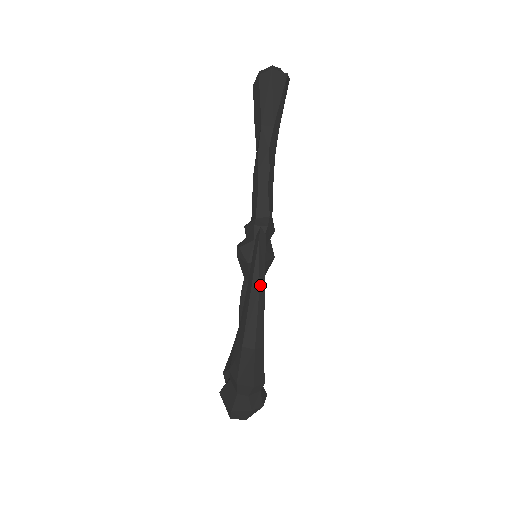
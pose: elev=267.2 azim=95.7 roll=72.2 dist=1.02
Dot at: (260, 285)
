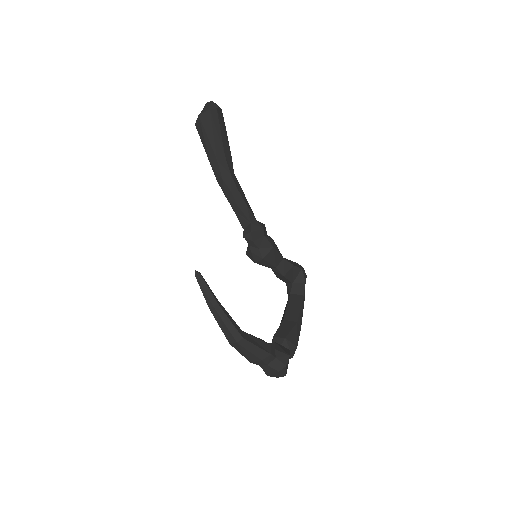
Dot at: (213, 305)
